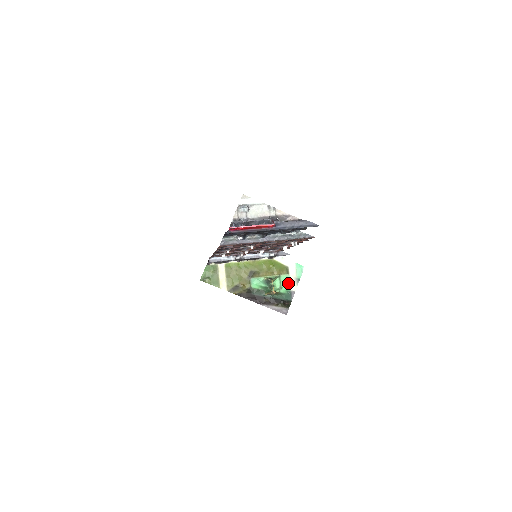
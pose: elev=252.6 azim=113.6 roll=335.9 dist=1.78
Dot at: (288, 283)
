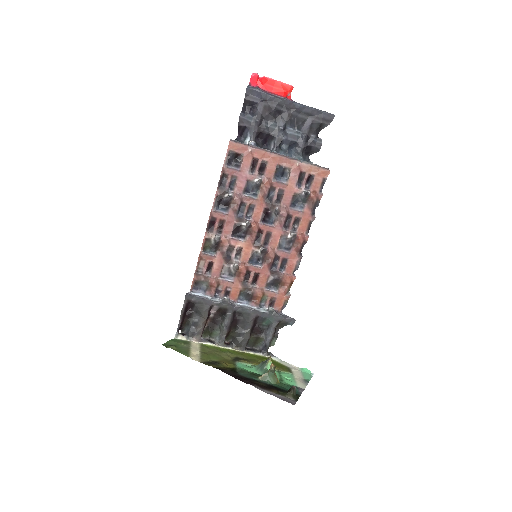
Dot at: (292, 380)
